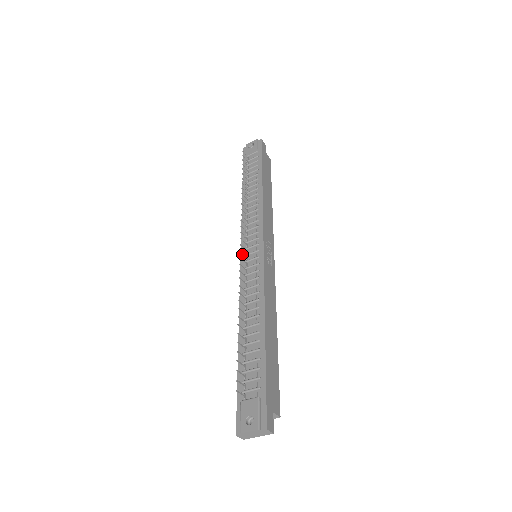
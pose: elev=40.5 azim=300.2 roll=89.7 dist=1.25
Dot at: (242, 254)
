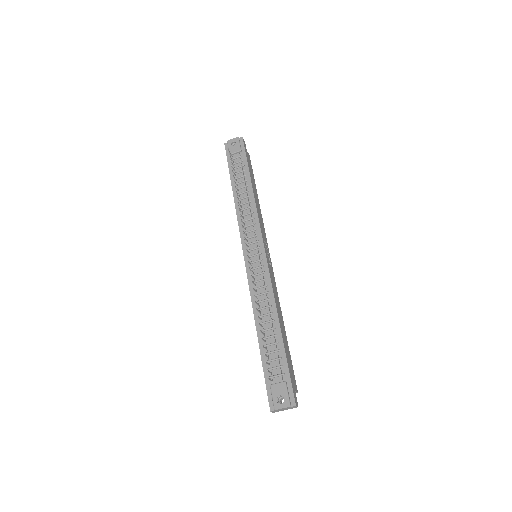
Dot at: (245, 255)
